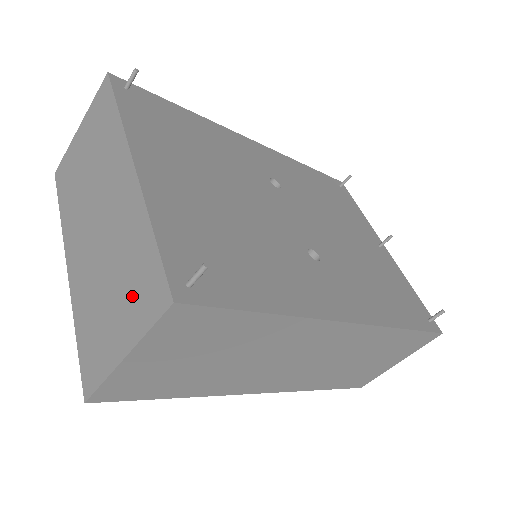
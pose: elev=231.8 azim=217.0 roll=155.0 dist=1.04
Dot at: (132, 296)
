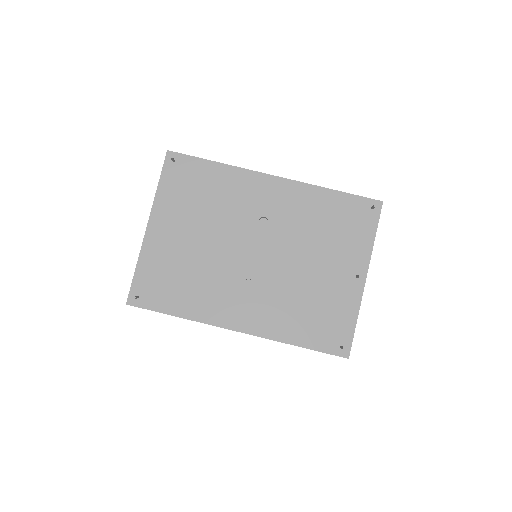
Dot at: occluded
